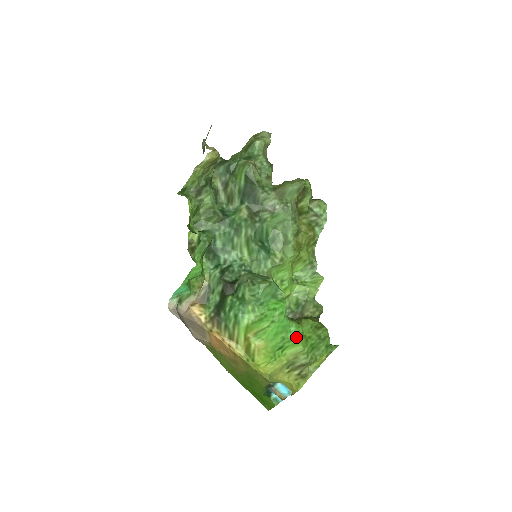
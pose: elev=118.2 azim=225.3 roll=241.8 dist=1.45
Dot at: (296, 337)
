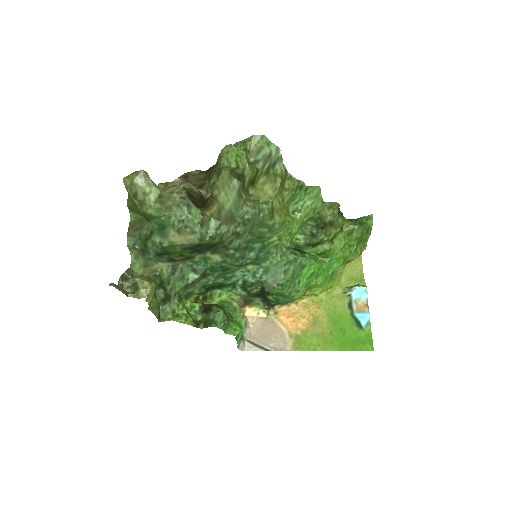
Dot at: (341, 261)
